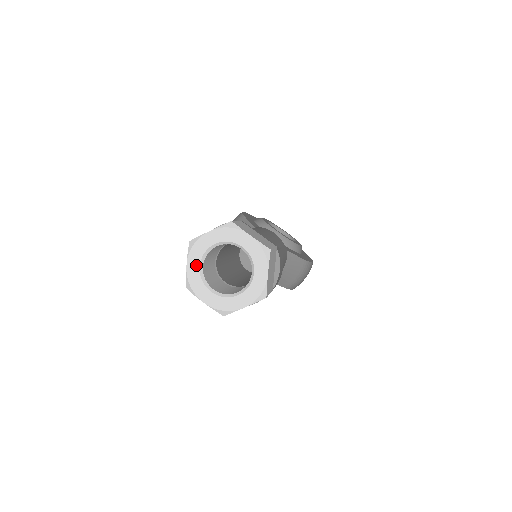
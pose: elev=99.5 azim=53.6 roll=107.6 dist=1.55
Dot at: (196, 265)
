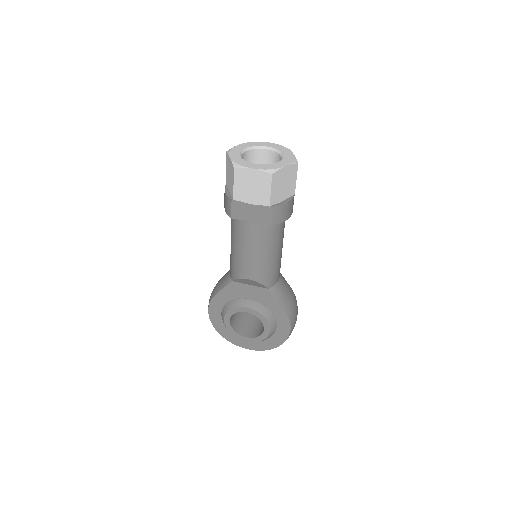
Dot at: (237, 156)
